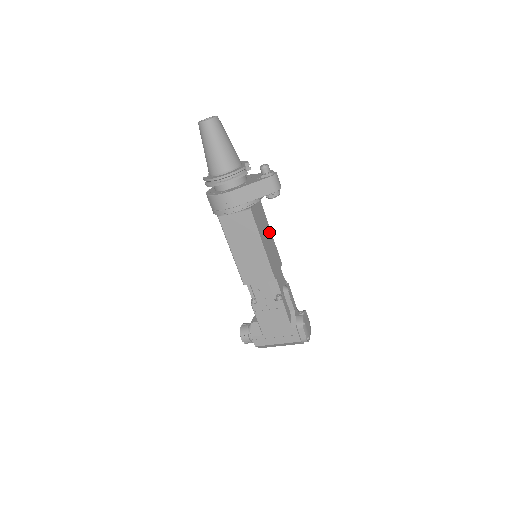
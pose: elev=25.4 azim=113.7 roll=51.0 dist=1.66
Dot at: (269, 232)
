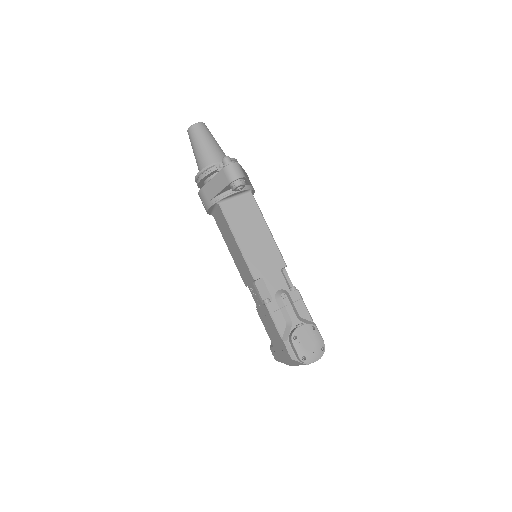
Dot at: (263, 229)
